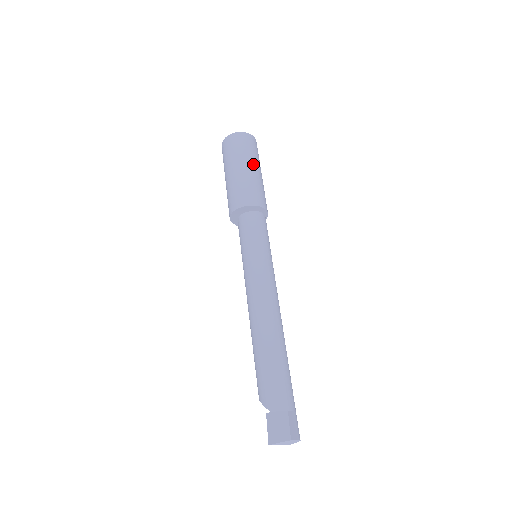
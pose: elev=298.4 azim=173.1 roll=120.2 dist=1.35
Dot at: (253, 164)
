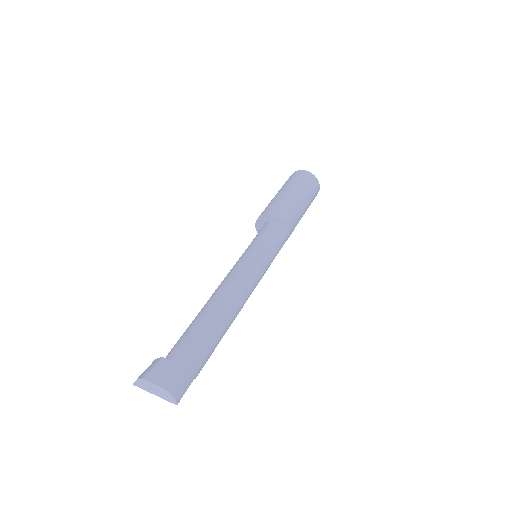
Dot at: (286, 189)
